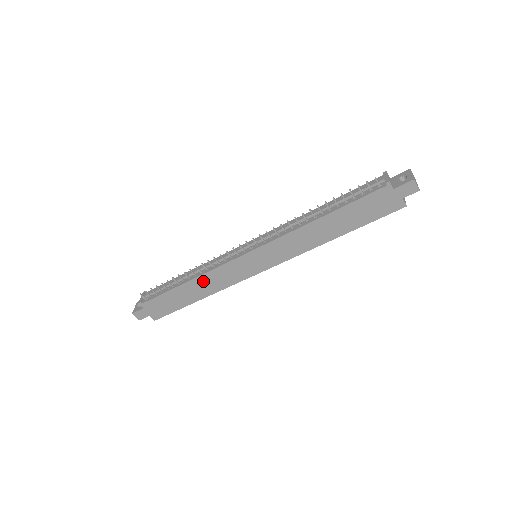
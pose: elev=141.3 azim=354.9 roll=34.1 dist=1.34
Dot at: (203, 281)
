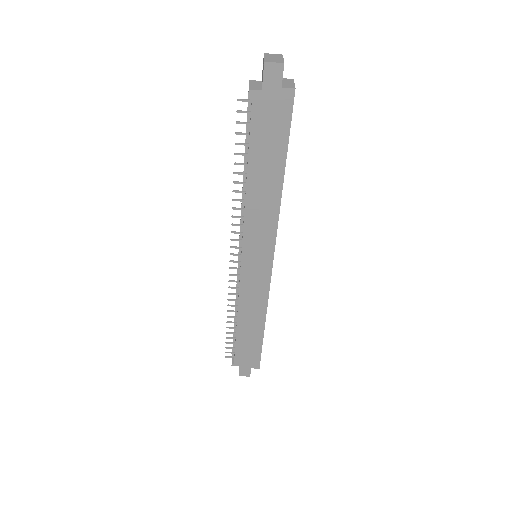
Dot at: (245, 312)
